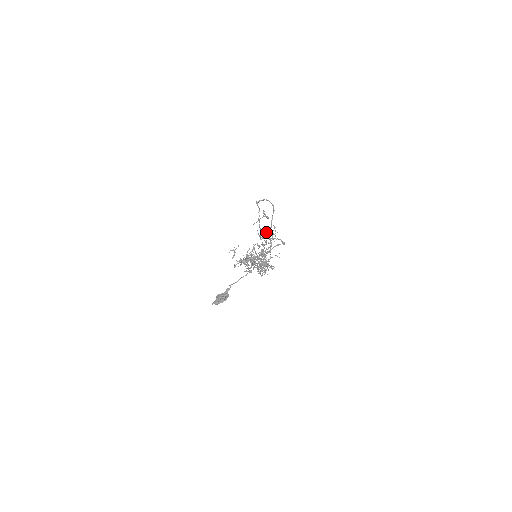
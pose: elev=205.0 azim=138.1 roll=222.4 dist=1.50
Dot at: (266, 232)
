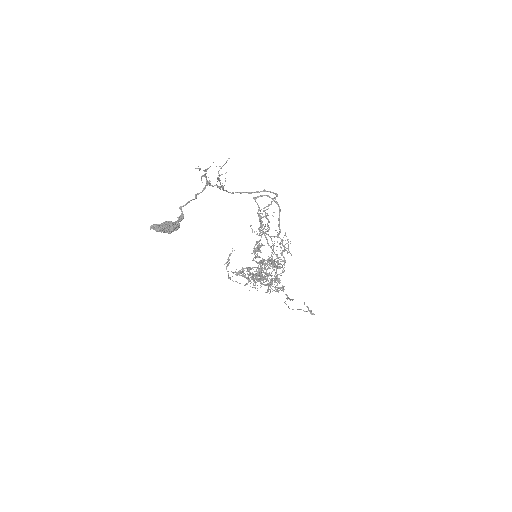
Dot at: (272, 236)
